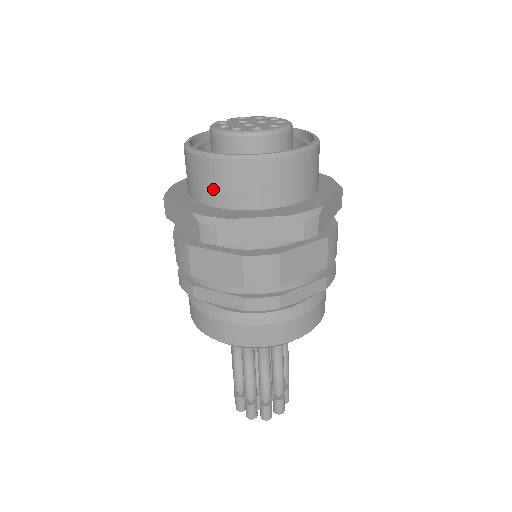
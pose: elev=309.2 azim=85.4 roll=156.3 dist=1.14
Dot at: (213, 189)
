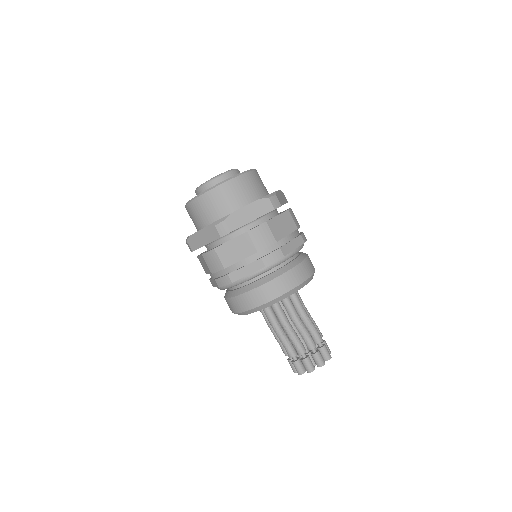
Dot at: (213, 210)
